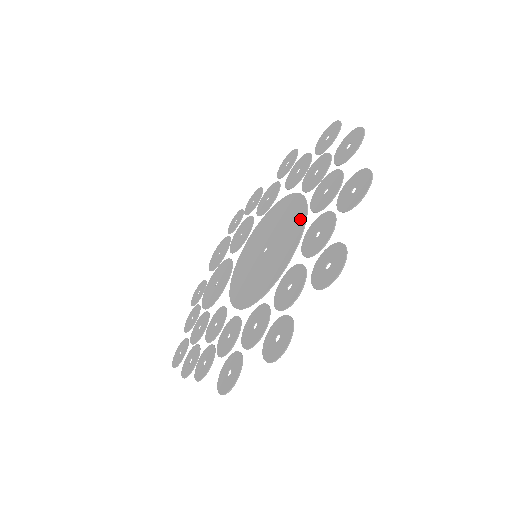
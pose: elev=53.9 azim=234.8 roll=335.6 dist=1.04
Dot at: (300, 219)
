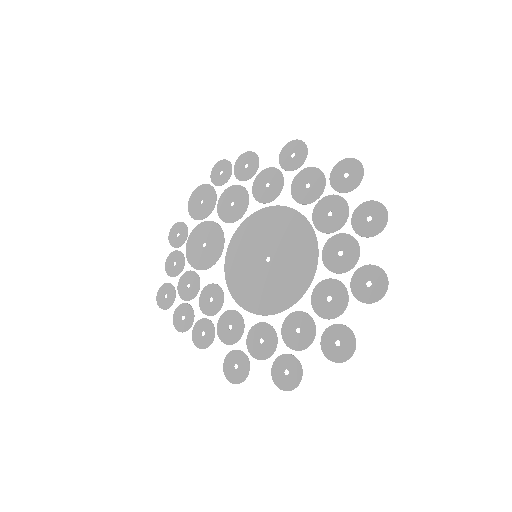
Dot at: (310, 261)
